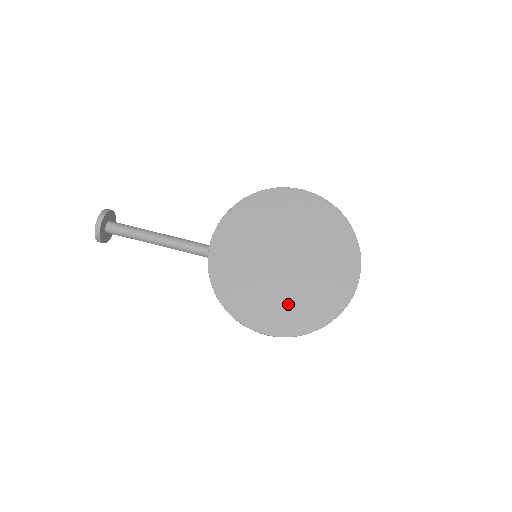
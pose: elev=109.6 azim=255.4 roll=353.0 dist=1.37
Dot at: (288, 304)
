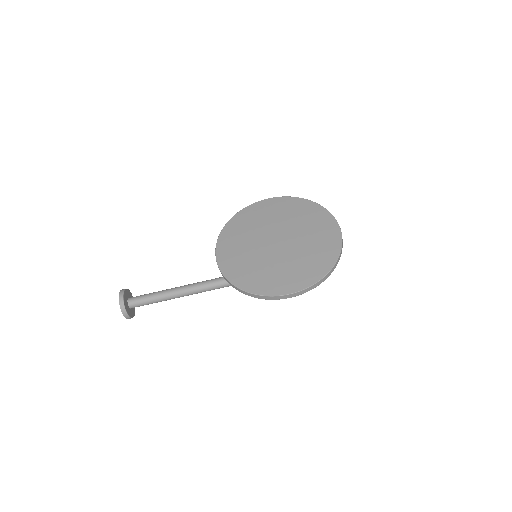
Dot at: (296, 266)
